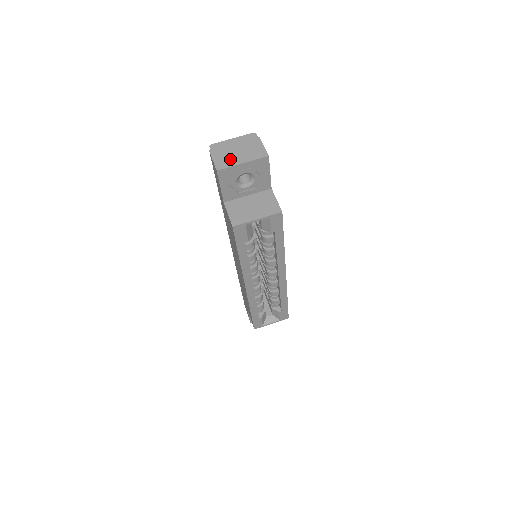
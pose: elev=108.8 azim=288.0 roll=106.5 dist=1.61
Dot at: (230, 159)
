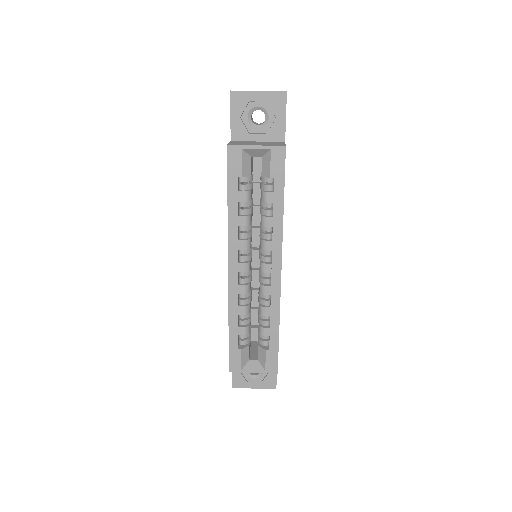
Dot at: occluded
